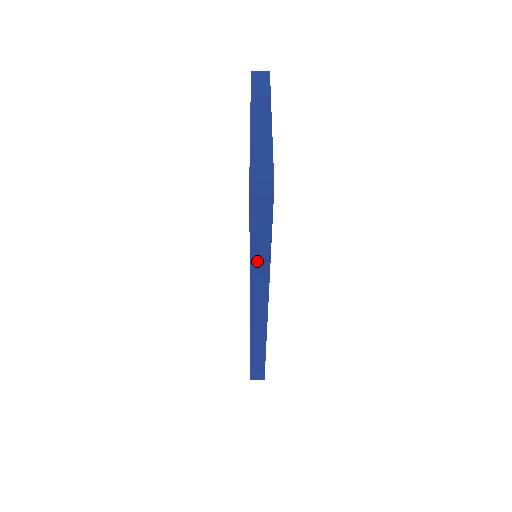
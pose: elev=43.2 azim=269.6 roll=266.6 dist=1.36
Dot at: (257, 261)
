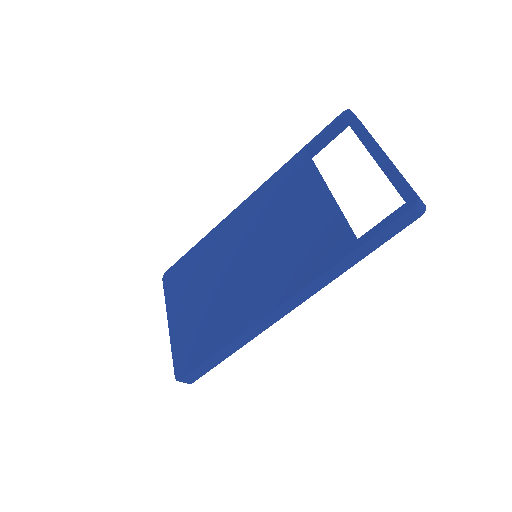
Dot at: (348, 260)
